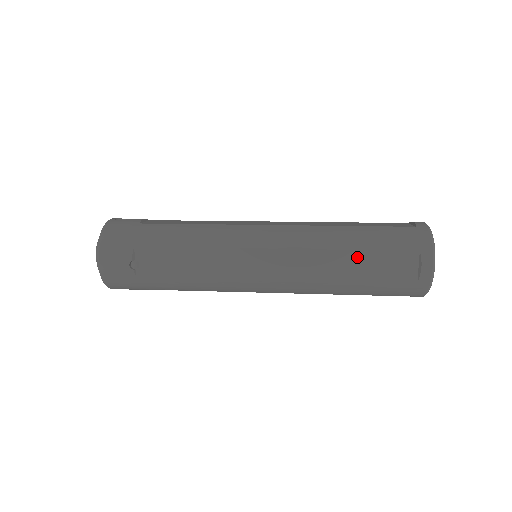
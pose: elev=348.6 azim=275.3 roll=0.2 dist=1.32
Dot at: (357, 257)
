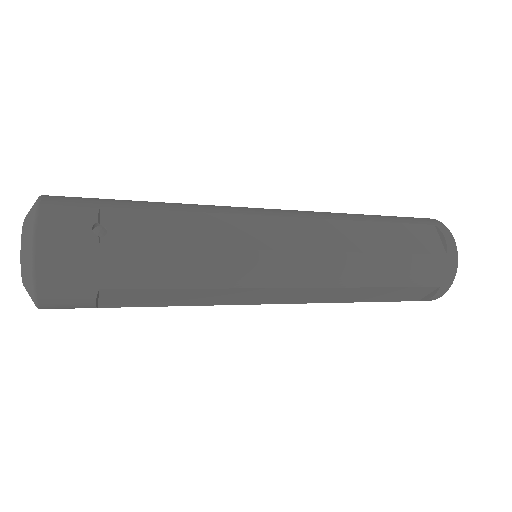
Dot at: (382, 229)
